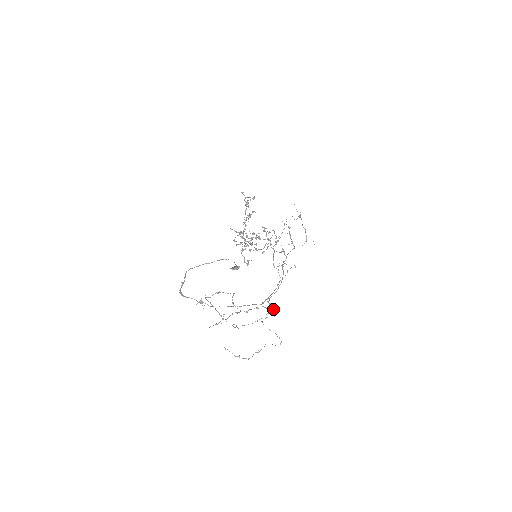
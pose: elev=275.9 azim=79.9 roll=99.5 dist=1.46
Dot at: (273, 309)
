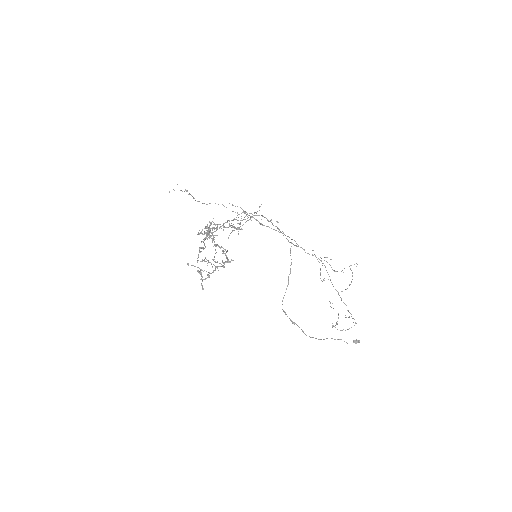
Dot at: occluded
